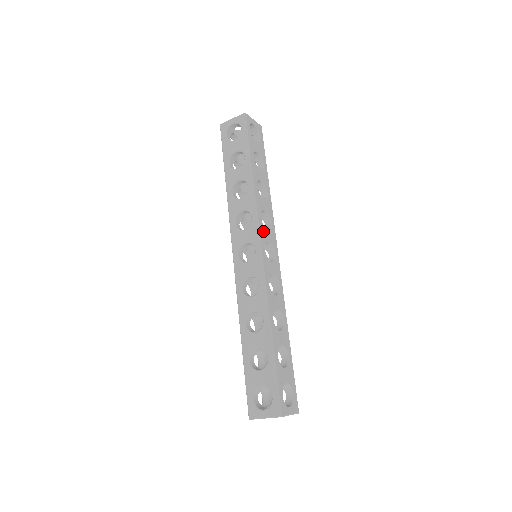
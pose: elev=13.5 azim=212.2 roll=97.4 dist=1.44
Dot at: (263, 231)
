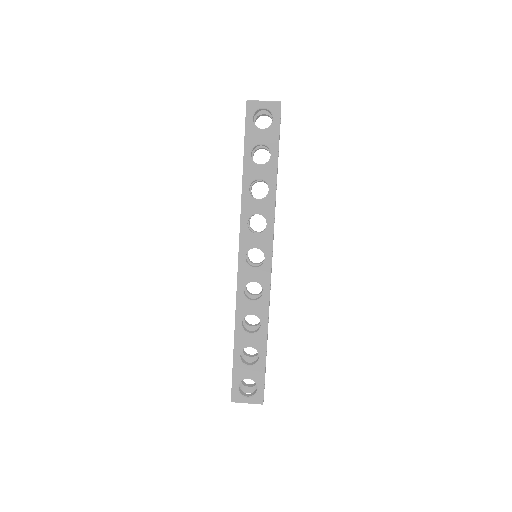
Dot at: occluded
